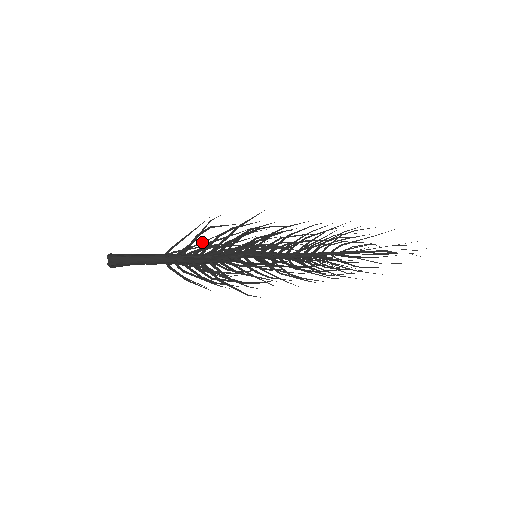
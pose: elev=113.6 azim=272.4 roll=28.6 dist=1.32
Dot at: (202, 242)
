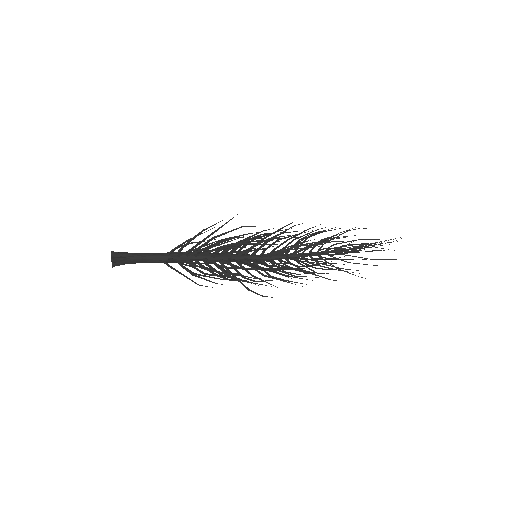
Dot at: (203, 278)
